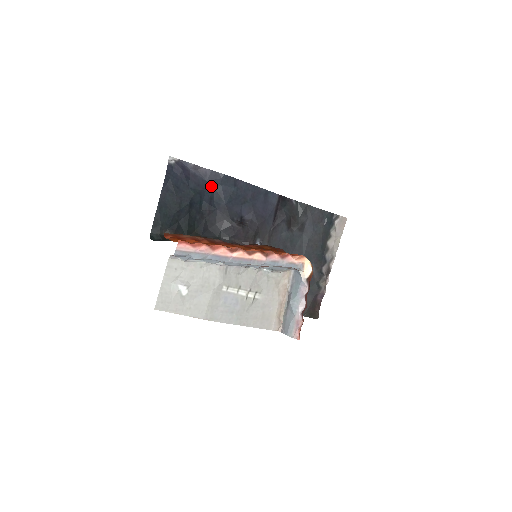
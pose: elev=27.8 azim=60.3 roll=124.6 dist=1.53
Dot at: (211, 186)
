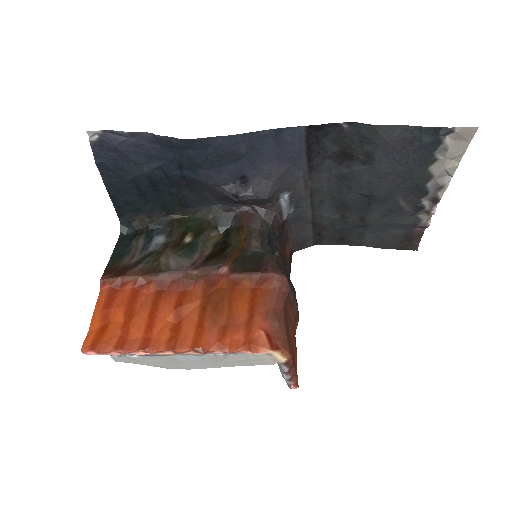
Dot at: (171, 152)
